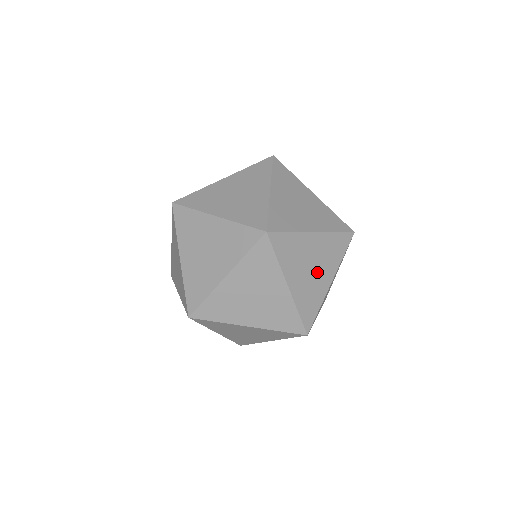
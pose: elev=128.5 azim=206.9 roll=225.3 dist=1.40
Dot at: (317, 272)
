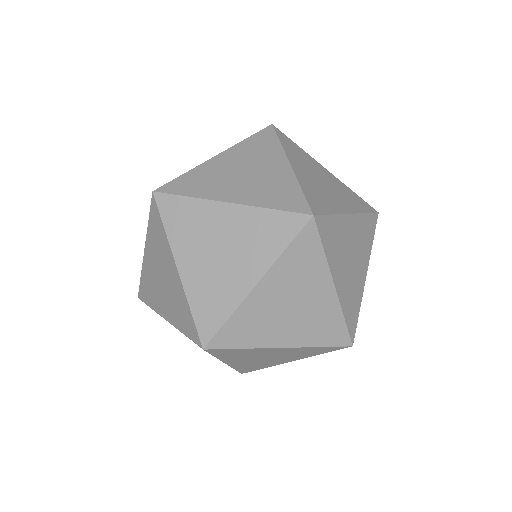
Dot at: (288, 318)
